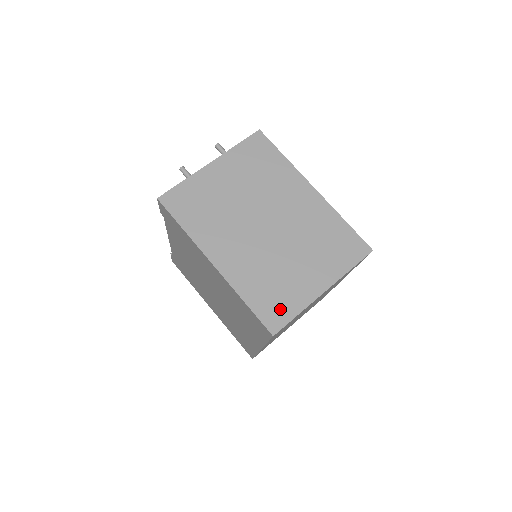
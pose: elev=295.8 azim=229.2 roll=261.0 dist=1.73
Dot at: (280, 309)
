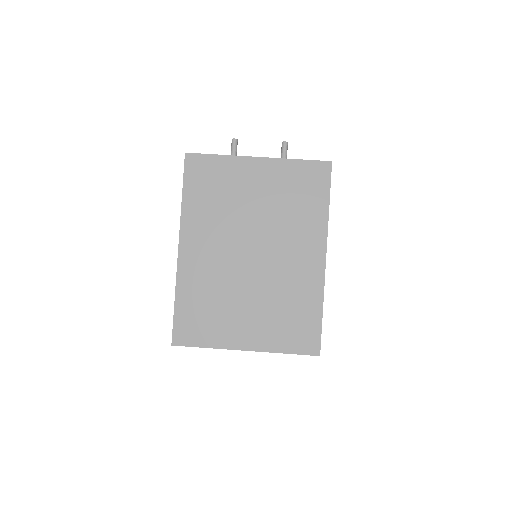
Dot at: (196, 331)
